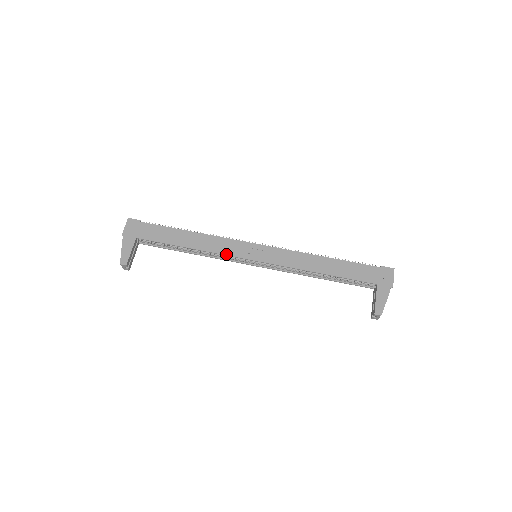
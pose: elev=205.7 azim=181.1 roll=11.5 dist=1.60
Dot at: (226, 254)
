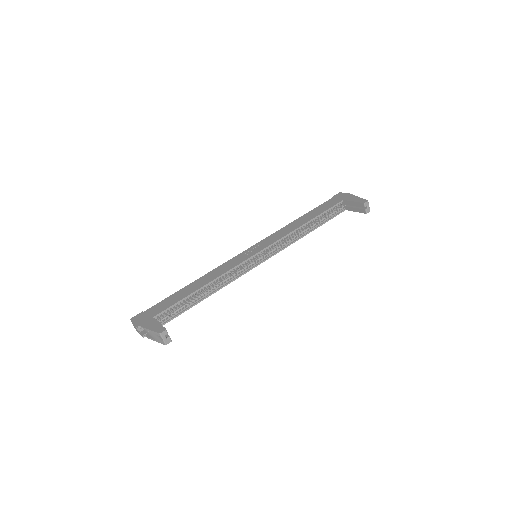
Dot at: (235, 266)
